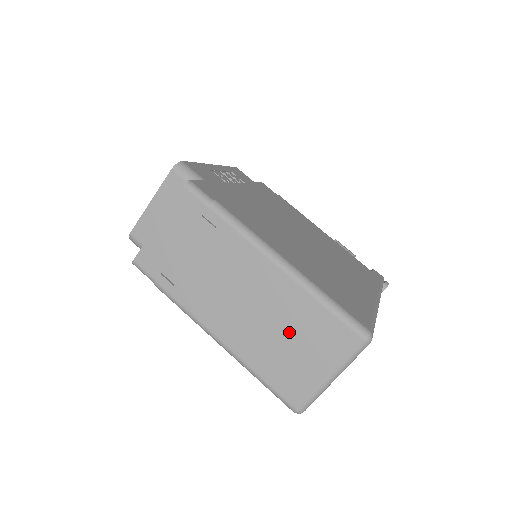
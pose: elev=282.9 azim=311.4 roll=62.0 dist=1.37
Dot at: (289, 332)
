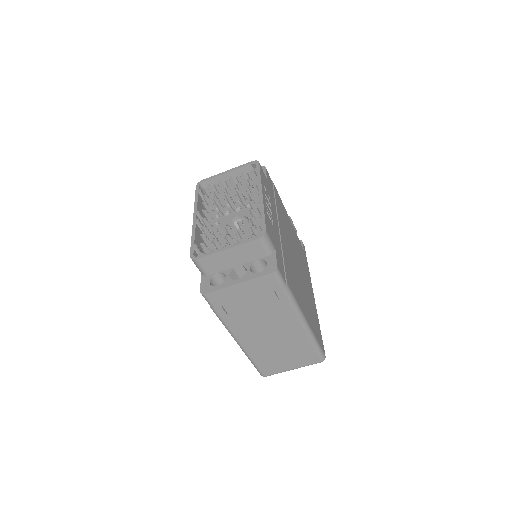
Dot at: (286, 351)
